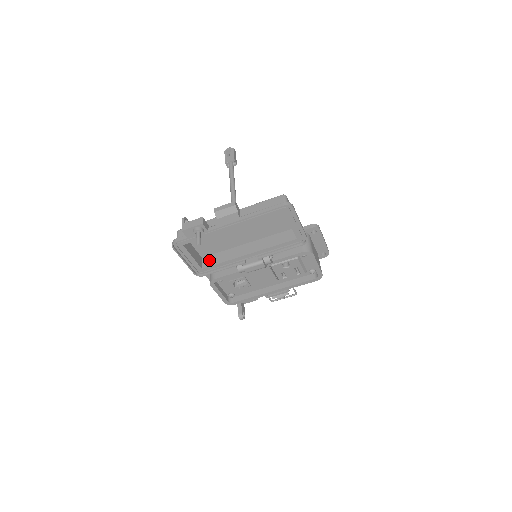
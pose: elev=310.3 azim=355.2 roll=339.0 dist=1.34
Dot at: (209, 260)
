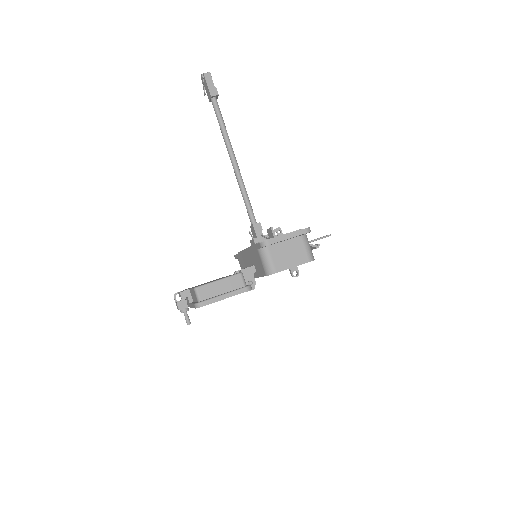
Dot at: occluded
